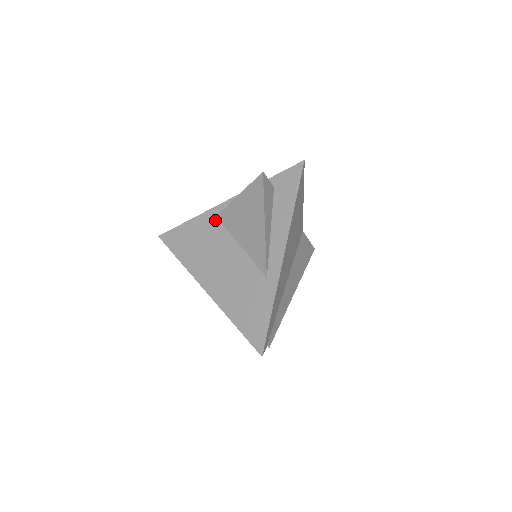
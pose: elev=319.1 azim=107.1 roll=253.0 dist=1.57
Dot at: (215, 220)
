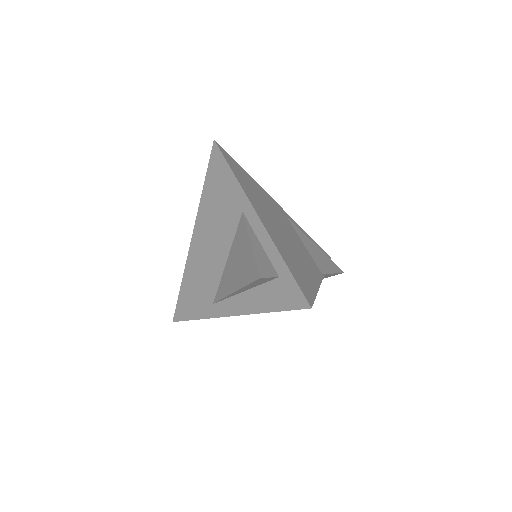
Dot at: (239, 211)
